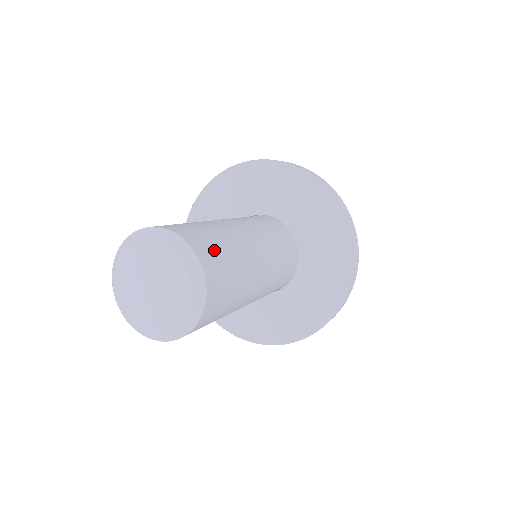
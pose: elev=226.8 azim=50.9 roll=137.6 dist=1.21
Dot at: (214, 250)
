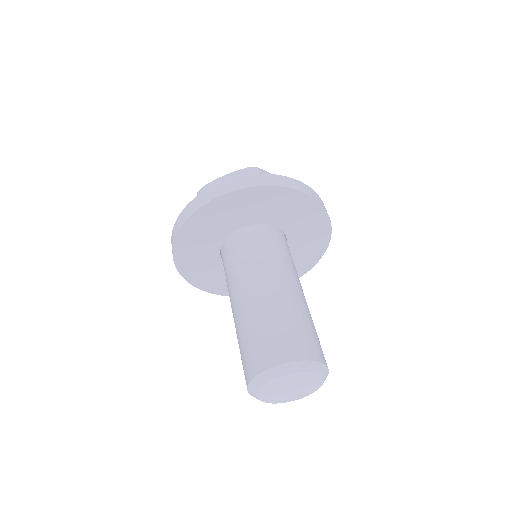
Dot at: (288, 339)
